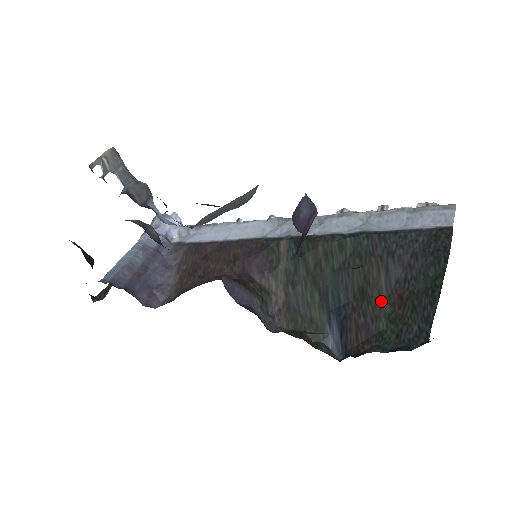
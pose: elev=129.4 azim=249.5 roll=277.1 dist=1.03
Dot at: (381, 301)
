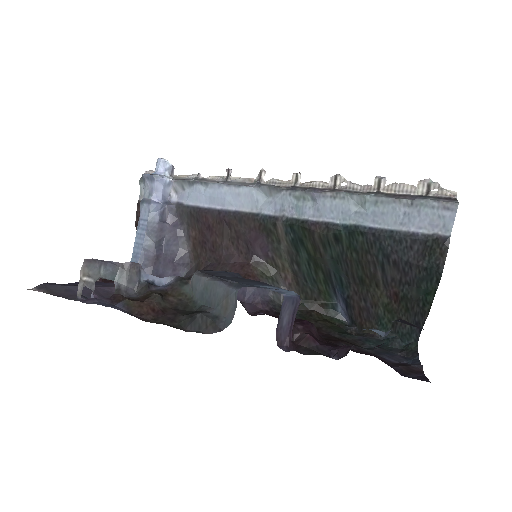
Dot at: (379, 292)
